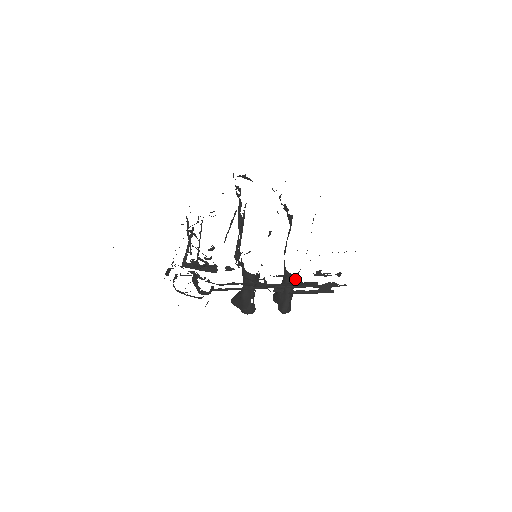
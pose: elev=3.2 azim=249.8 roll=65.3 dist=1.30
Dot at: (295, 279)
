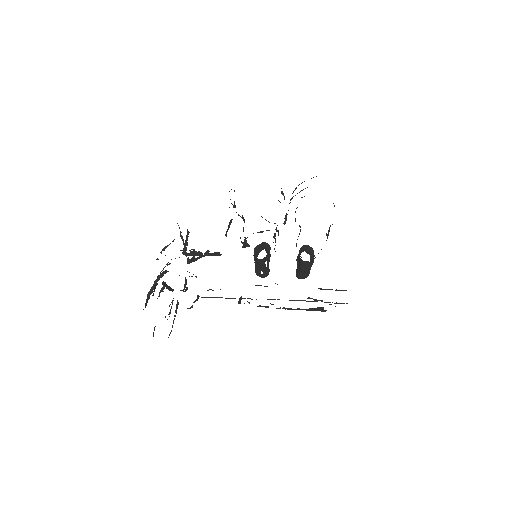
Dot at: (310, 262)
